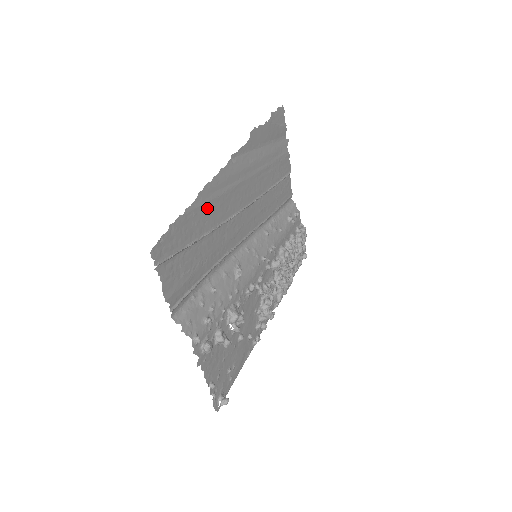
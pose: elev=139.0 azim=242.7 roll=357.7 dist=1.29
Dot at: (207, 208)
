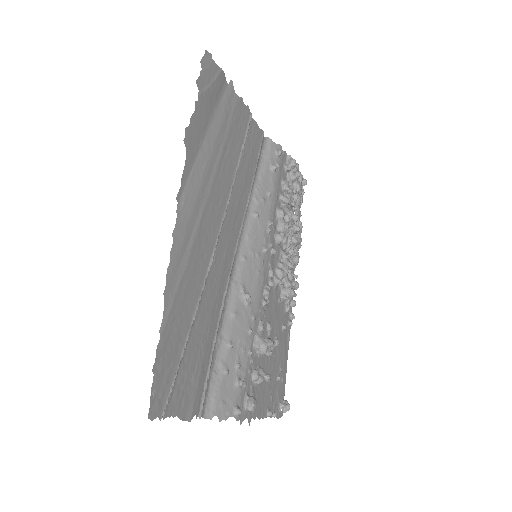
Dot at: (181, 292)
